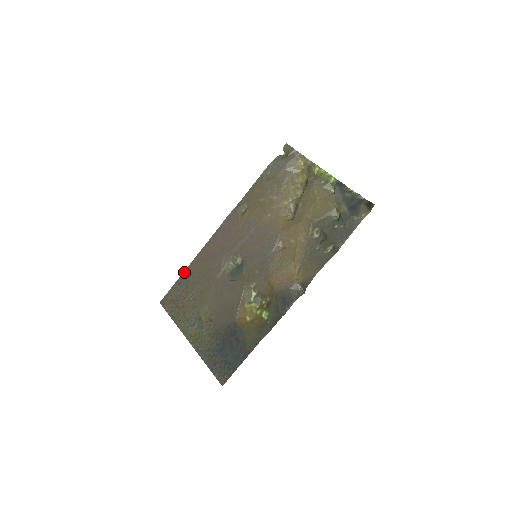
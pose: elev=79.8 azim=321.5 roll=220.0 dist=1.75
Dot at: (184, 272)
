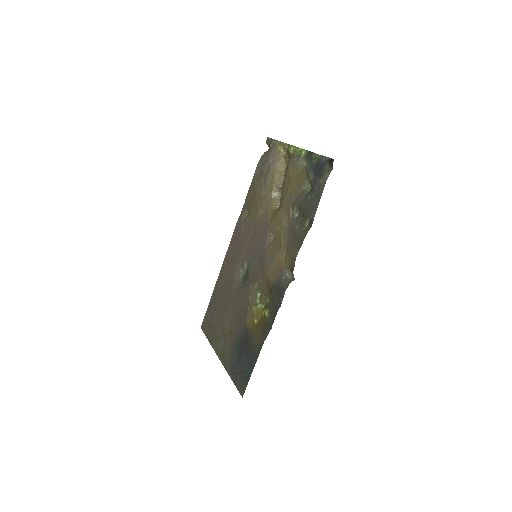
Dot at: (213, 292)
